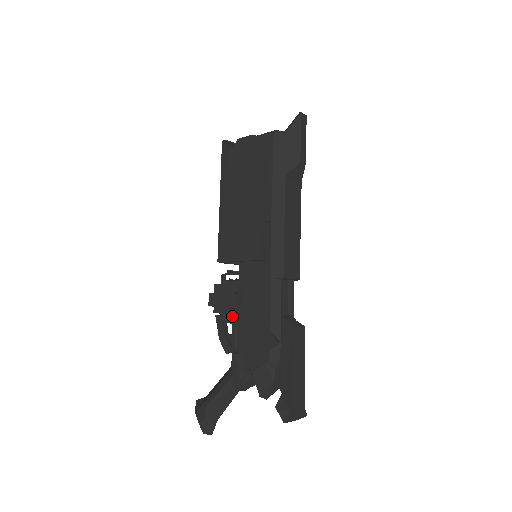
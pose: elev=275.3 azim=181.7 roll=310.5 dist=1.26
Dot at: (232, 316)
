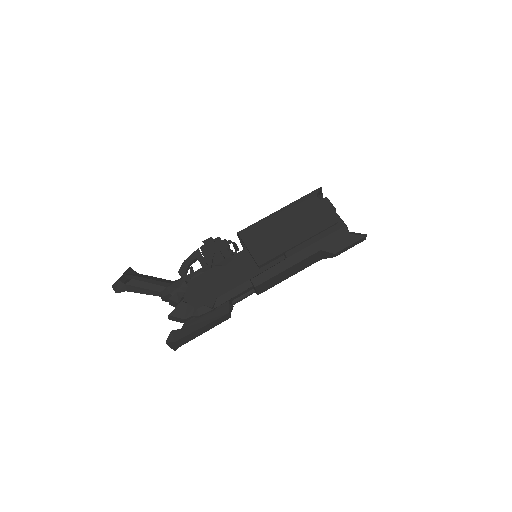
Dot at: (208, 264)
